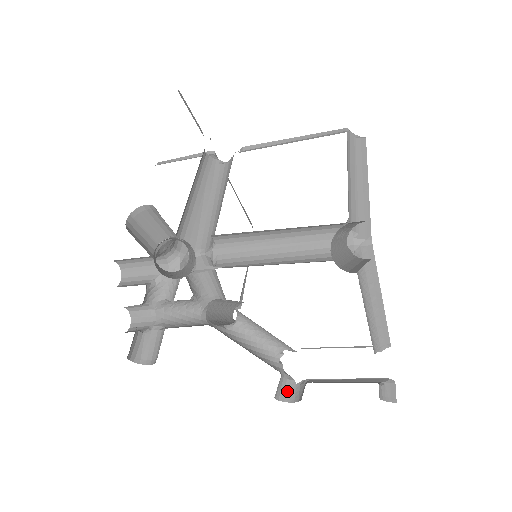
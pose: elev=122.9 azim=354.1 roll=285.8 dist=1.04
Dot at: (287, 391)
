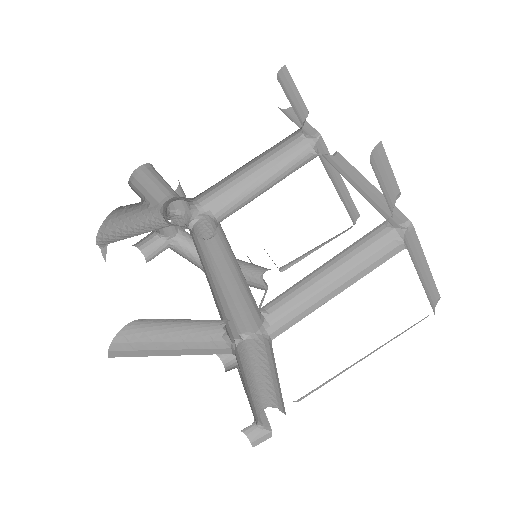
Dot at: (230, 357)
